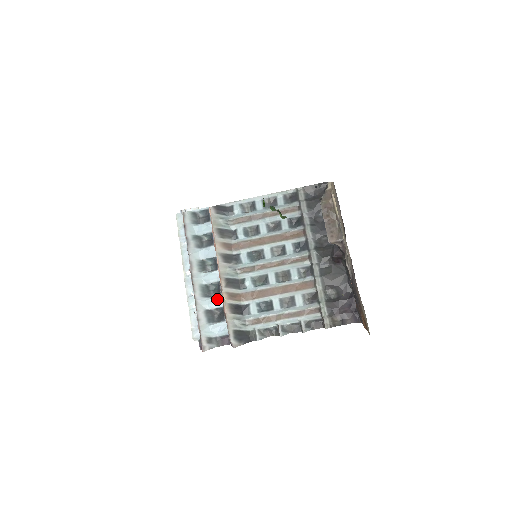
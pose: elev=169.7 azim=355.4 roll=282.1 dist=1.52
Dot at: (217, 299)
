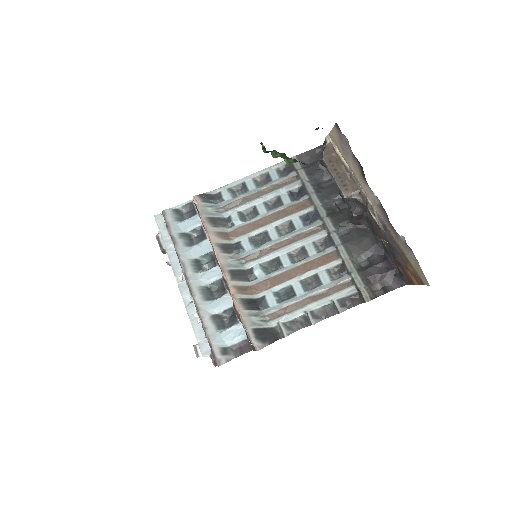
Dot at: (223, 299)
